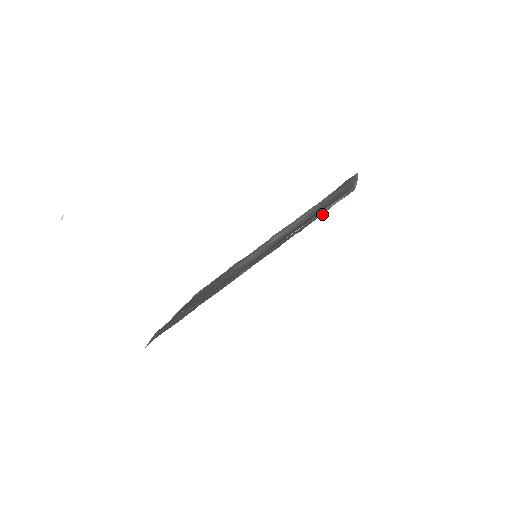
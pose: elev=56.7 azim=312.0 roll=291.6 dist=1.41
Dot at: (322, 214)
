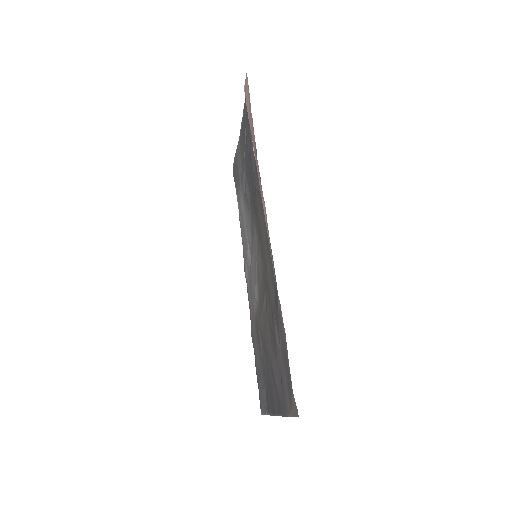
Dot at: occluded
